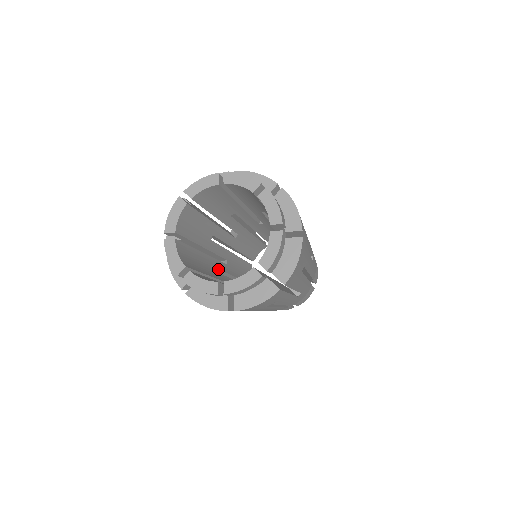
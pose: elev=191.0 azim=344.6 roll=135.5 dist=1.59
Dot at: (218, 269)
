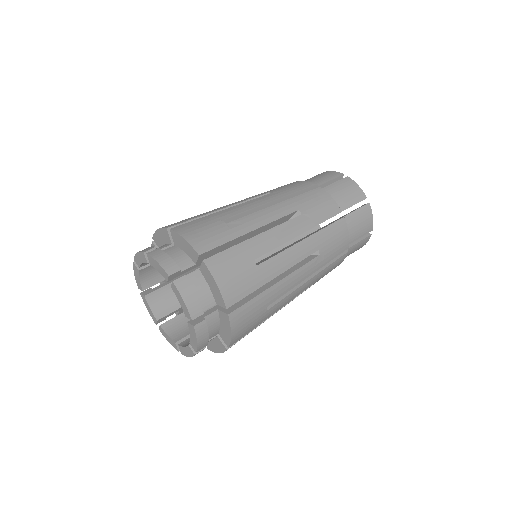
Dot at: occluded
